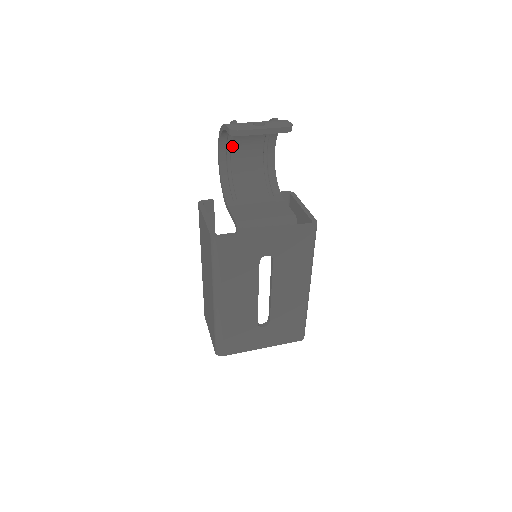
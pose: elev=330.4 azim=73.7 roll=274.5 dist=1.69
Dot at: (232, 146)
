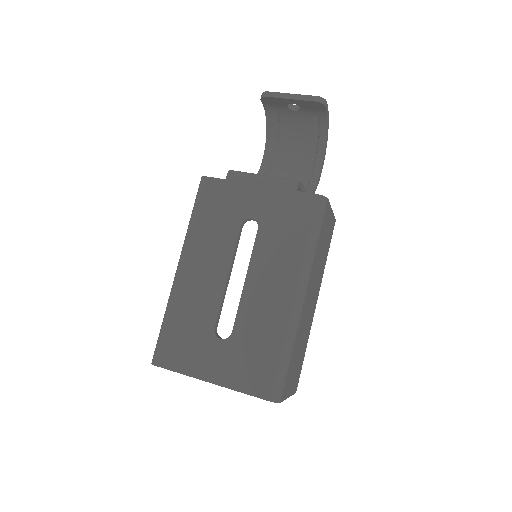
Dot at: (278, 150)
